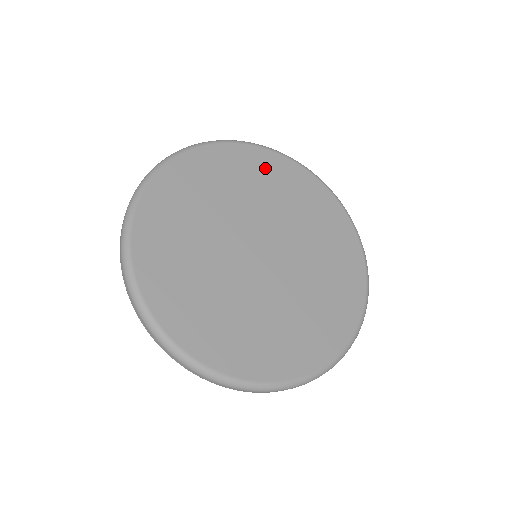
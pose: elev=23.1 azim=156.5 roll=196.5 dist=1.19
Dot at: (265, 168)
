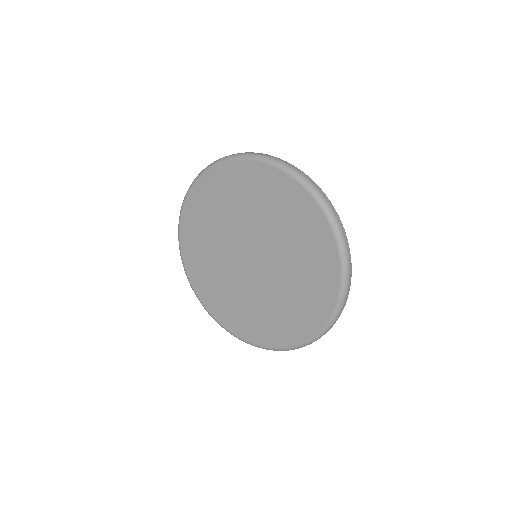
Dot at: (225, 185)
